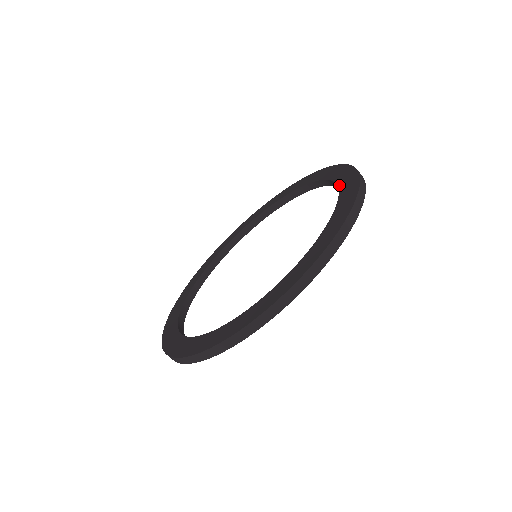
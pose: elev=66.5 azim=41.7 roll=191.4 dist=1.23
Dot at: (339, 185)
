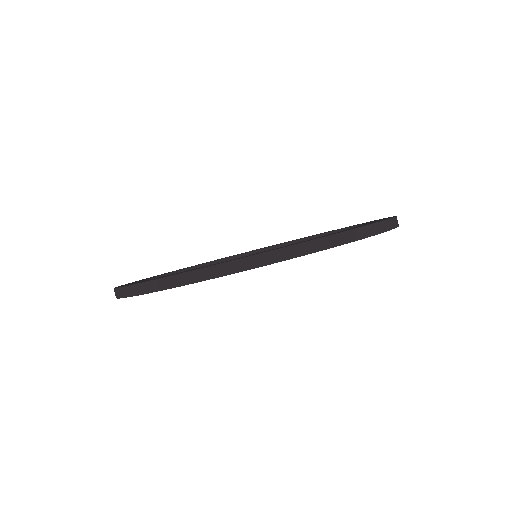
Dot at: occluded
